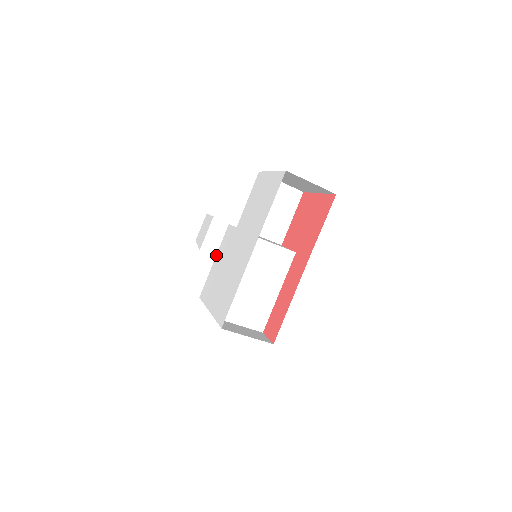
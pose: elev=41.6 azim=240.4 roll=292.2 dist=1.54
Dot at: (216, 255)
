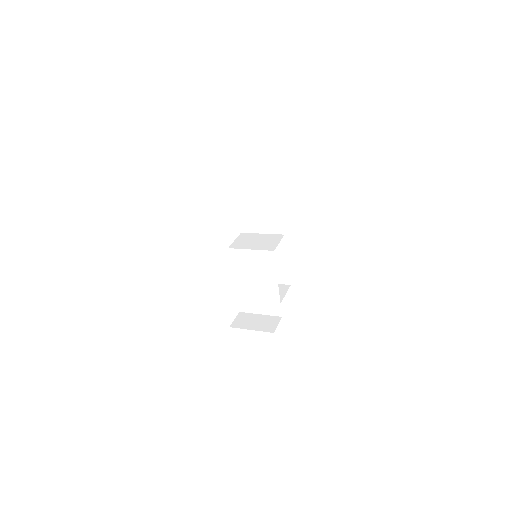
Dot at: occluded
